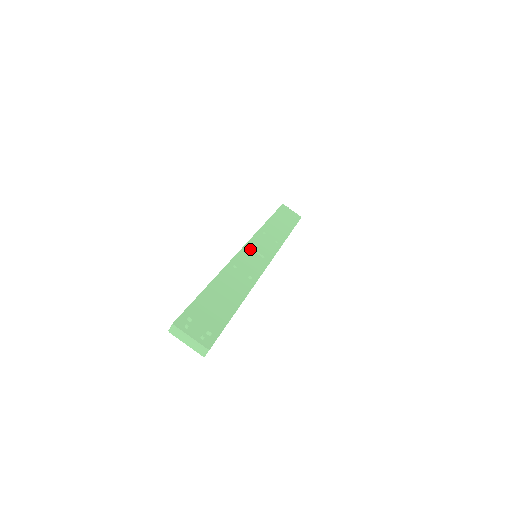
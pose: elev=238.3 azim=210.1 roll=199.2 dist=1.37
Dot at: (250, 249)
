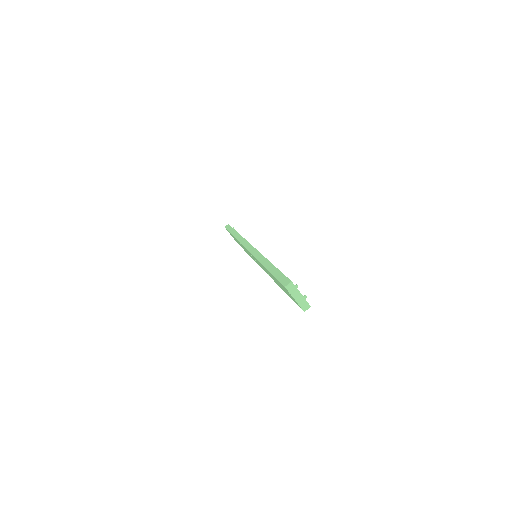
Dot at: occluded
